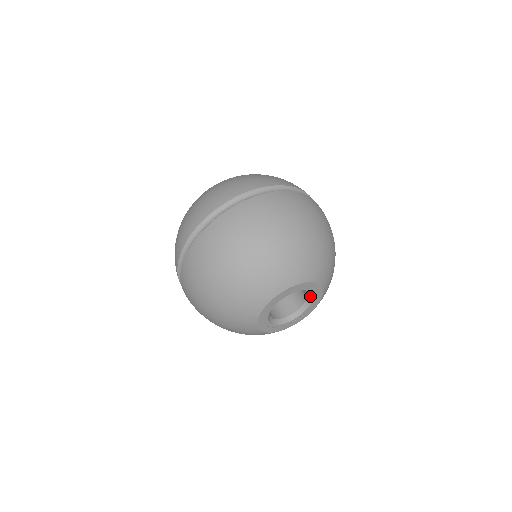
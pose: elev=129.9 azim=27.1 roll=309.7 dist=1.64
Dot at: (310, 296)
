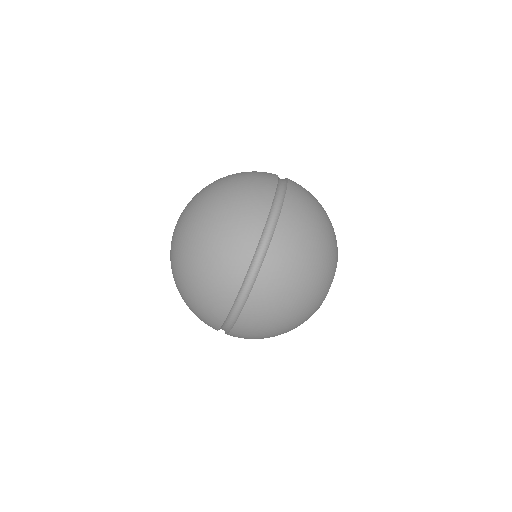
Dot at: occluded
